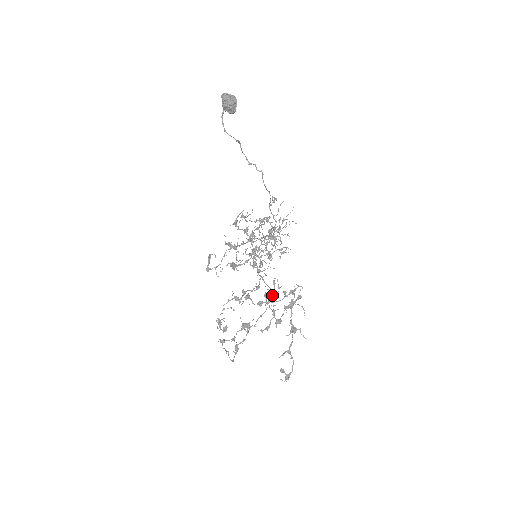
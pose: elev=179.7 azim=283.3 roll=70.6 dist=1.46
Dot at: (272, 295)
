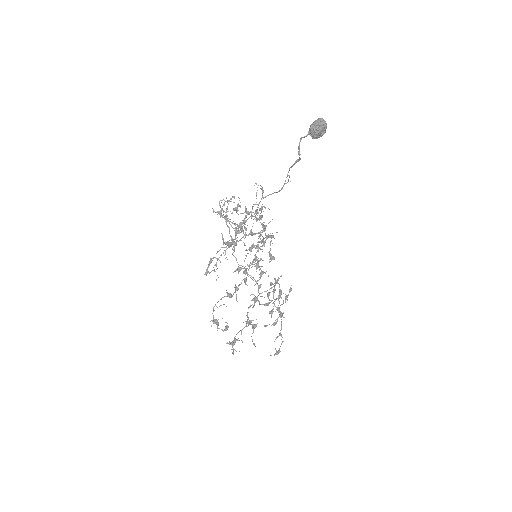
Dot at: (273, 293)
